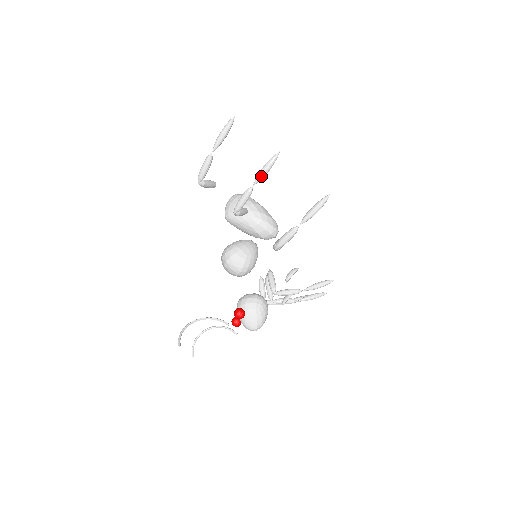
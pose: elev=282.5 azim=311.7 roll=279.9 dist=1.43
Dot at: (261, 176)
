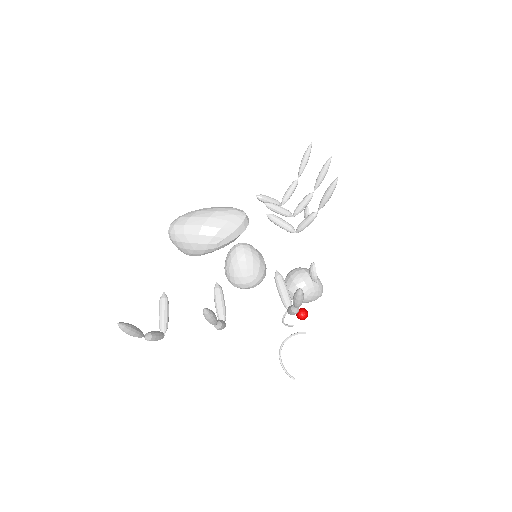
Dot at: (215, 324)
